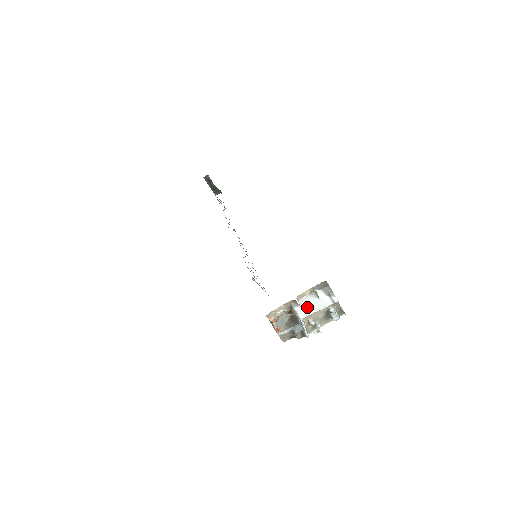
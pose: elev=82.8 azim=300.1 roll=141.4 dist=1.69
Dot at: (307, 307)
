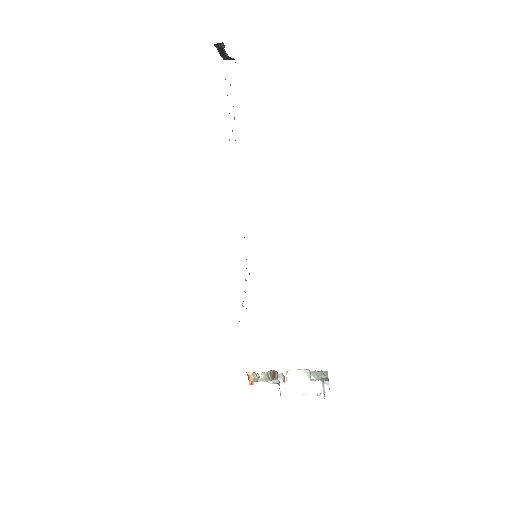
Dot at: (294, 385)
